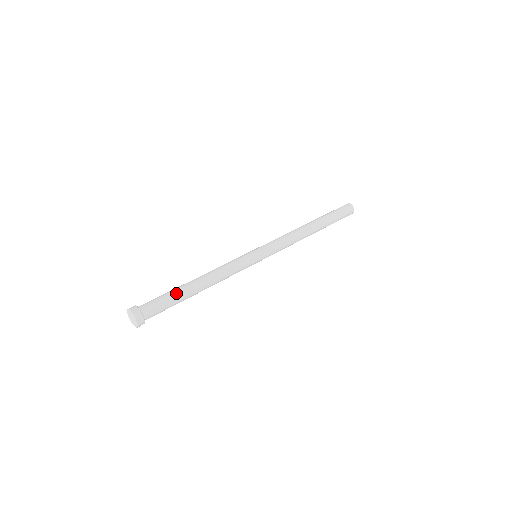
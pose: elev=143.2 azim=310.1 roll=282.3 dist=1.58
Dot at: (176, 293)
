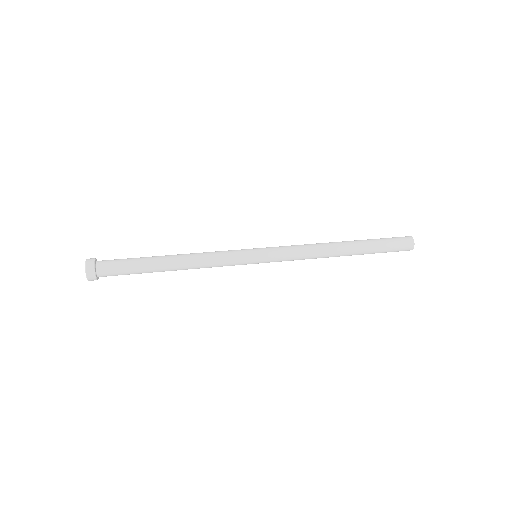
Dot at: (141, 257)
